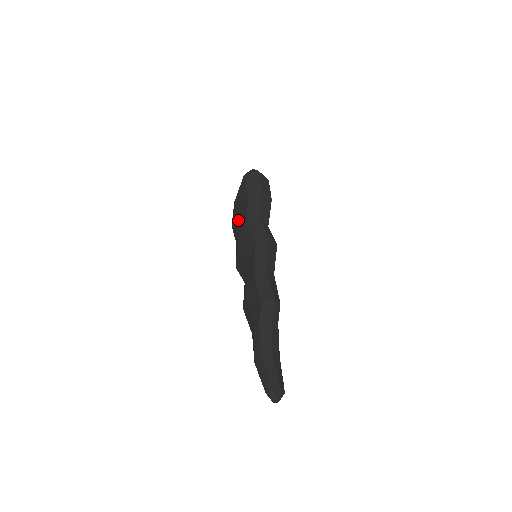
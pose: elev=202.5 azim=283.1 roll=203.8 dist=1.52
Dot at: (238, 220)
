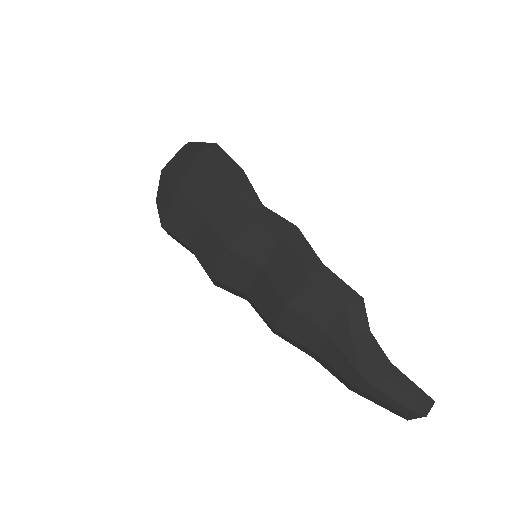
Dot at: (203, 213)
